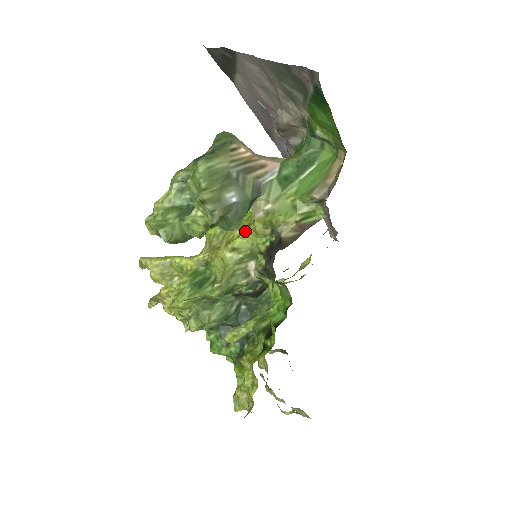
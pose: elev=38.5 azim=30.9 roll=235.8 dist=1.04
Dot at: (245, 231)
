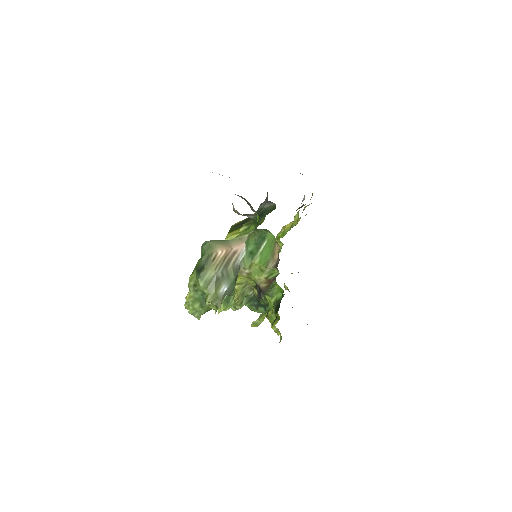
Dot at: (240, 275)
